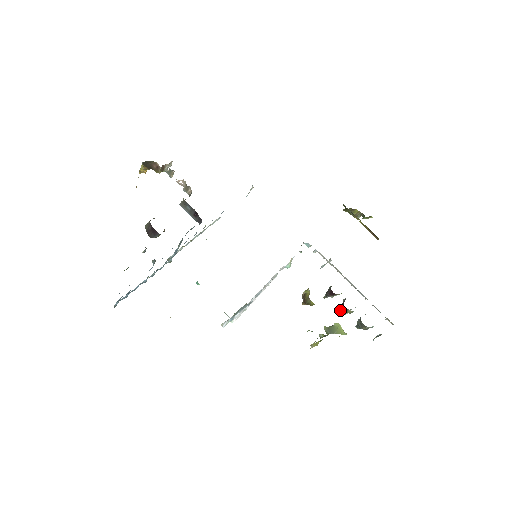
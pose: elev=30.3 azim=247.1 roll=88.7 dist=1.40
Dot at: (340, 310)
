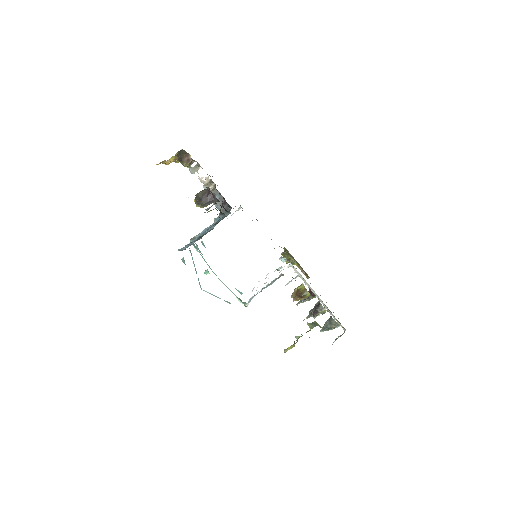
Dot at: (313, 313)
